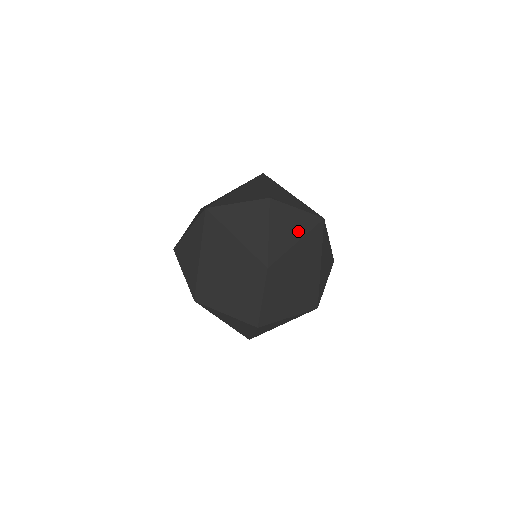
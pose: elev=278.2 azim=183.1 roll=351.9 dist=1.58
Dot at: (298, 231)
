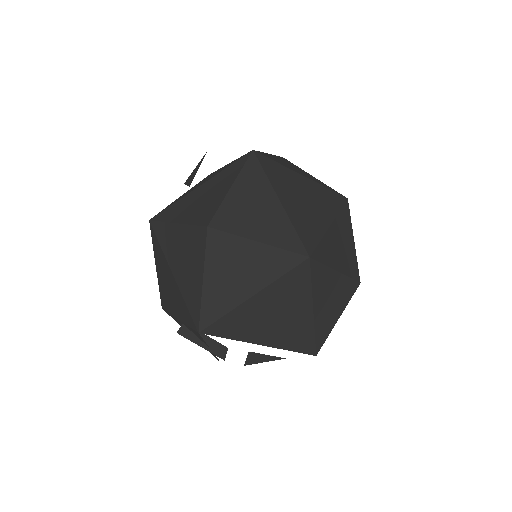
Dot at: occluded
